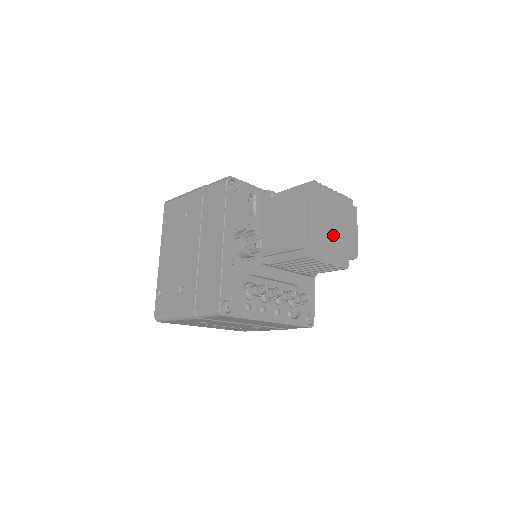
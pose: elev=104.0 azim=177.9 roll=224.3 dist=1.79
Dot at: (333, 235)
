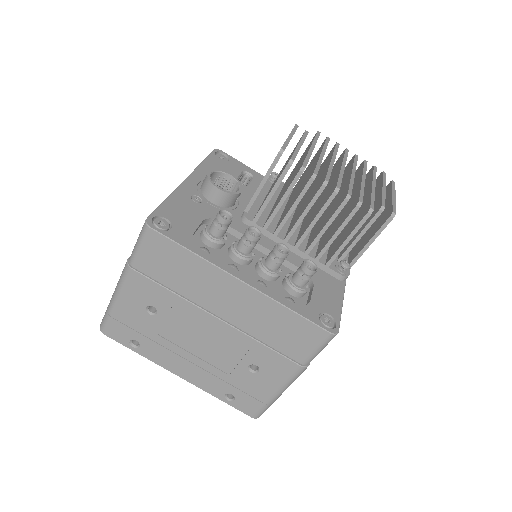
Dot at: (342, 173)
